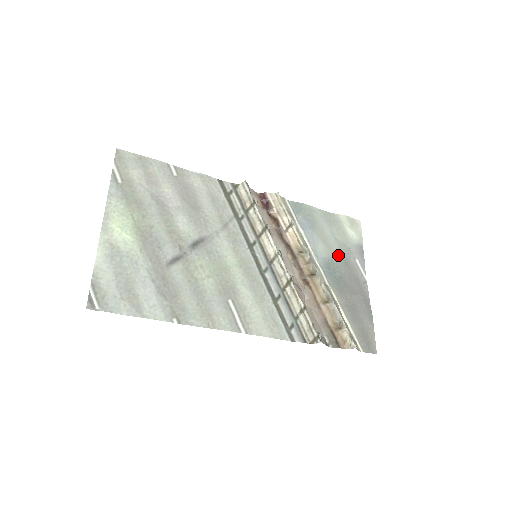
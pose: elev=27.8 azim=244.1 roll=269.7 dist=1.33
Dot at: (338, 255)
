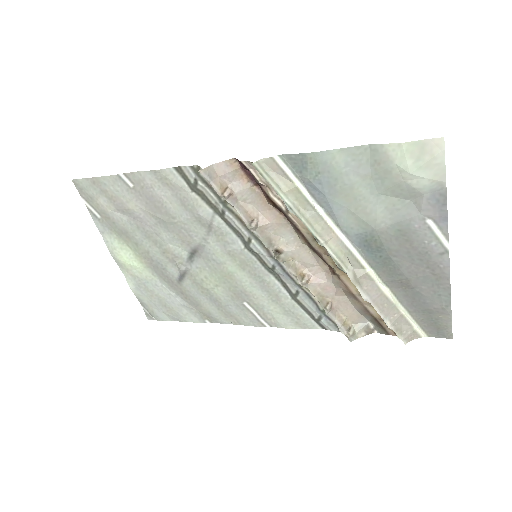
Dot at: (384, 225)
